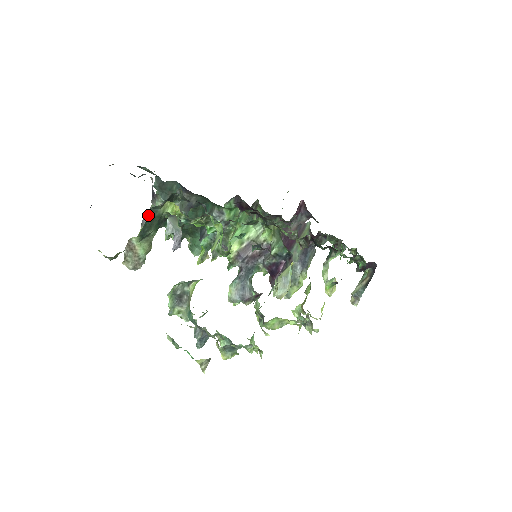
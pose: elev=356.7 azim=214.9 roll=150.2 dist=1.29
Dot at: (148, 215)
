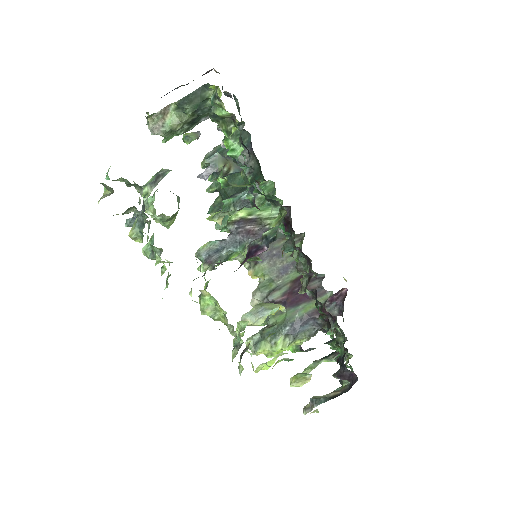
Dot at: (197, 89)
